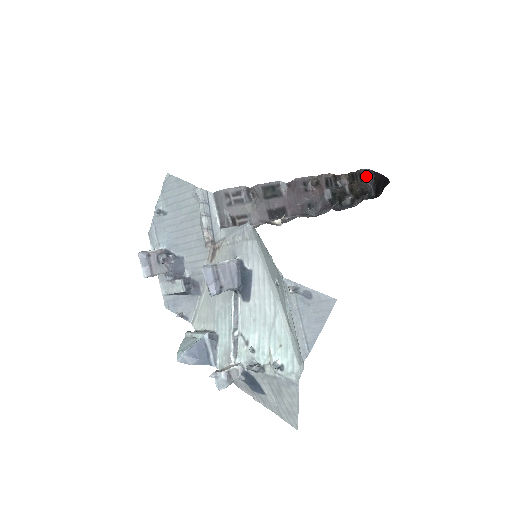
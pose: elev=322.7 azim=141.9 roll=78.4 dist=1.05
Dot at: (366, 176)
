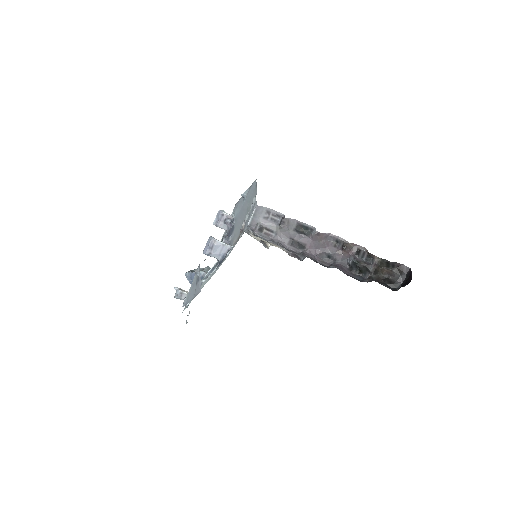
Dot at: (404, 272)
